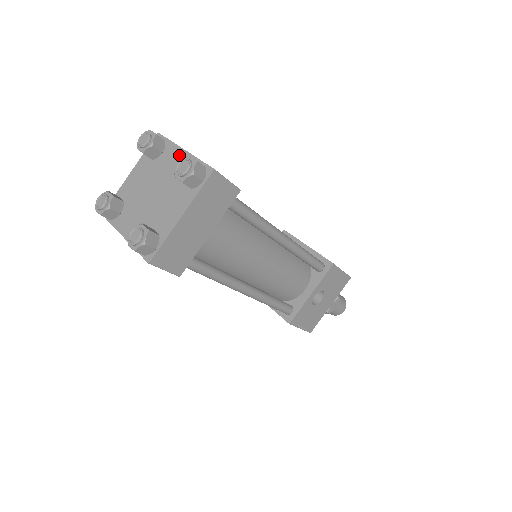
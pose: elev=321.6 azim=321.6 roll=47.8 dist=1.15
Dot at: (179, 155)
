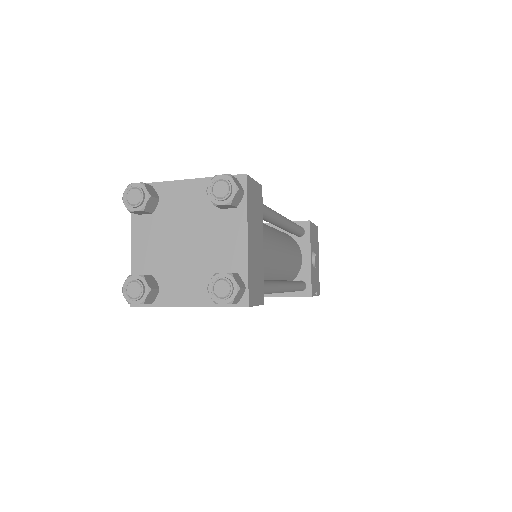
Dot at: (185, 188)
